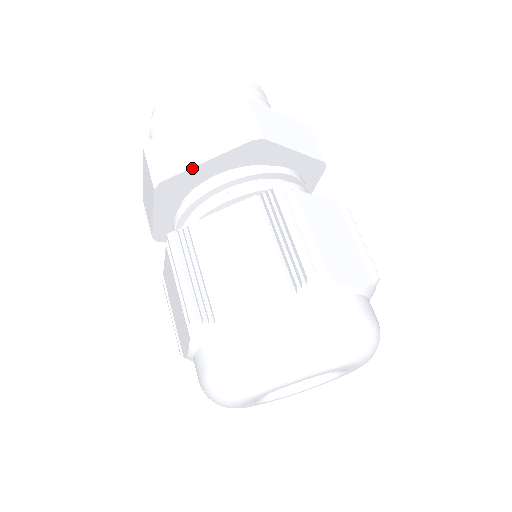
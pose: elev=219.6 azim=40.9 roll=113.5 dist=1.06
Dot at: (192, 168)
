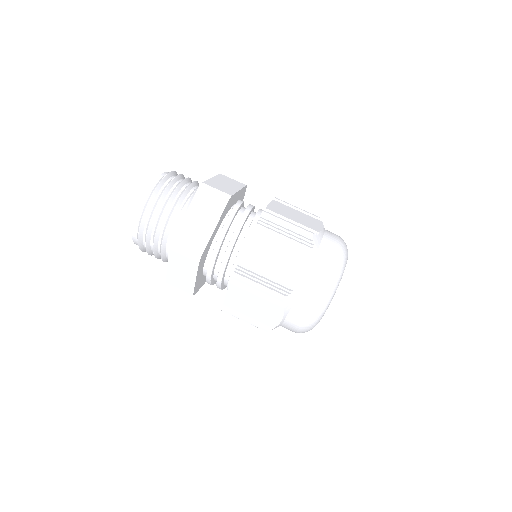
Dot at: (195, 284)
